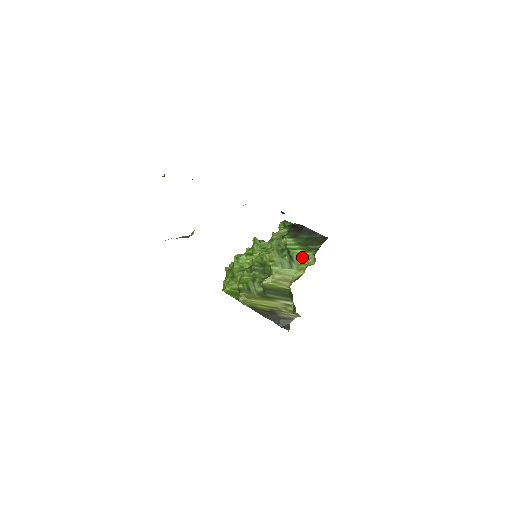
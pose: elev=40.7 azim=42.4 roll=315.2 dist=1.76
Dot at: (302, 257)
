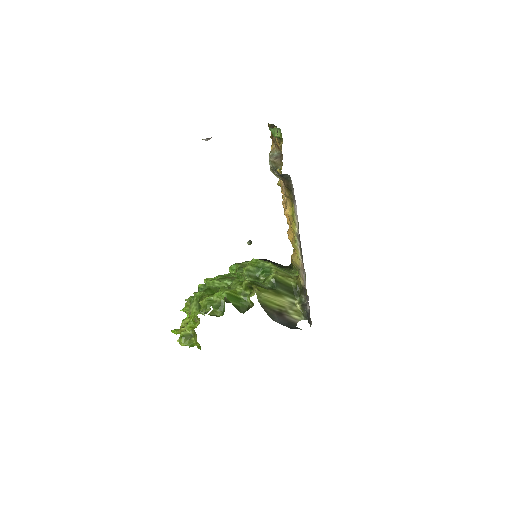
Dot at: (285, 270)
